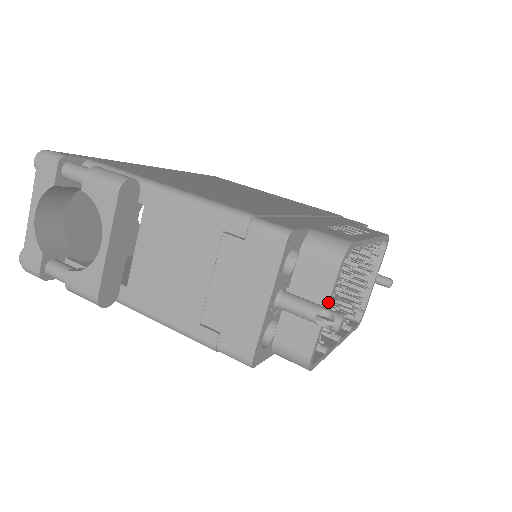
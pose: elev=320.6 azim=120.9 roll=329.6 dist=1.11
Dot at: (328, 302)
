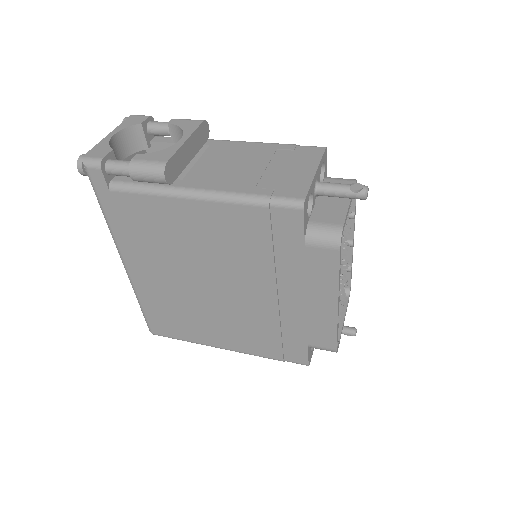
Dot at: occluded
